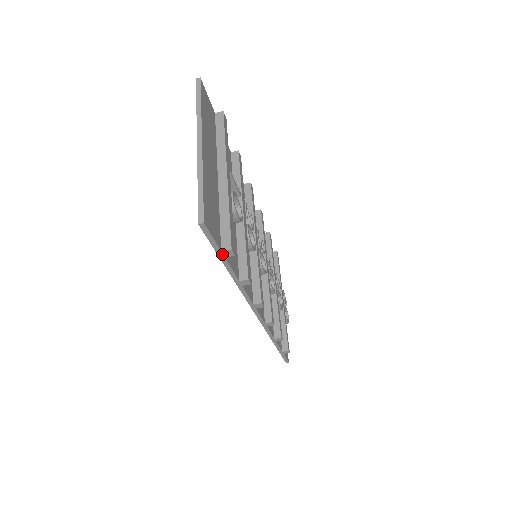
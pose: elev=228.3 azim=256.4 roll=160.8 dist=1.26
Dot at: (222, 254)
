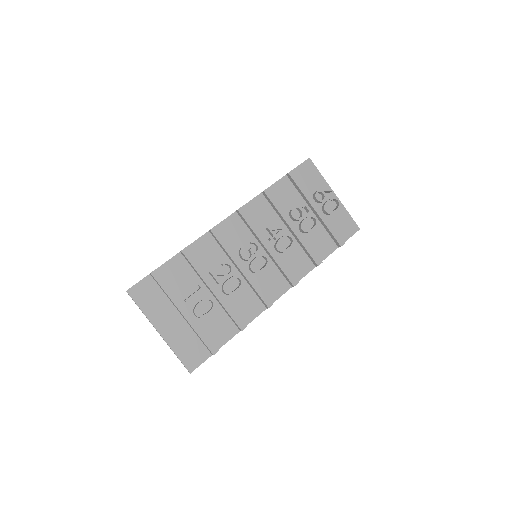
Dot at: occluded
